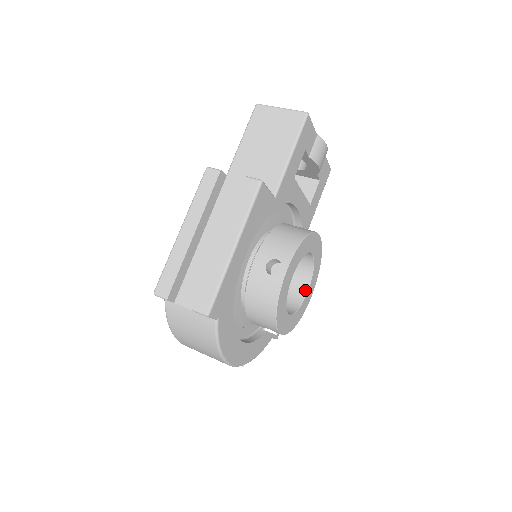
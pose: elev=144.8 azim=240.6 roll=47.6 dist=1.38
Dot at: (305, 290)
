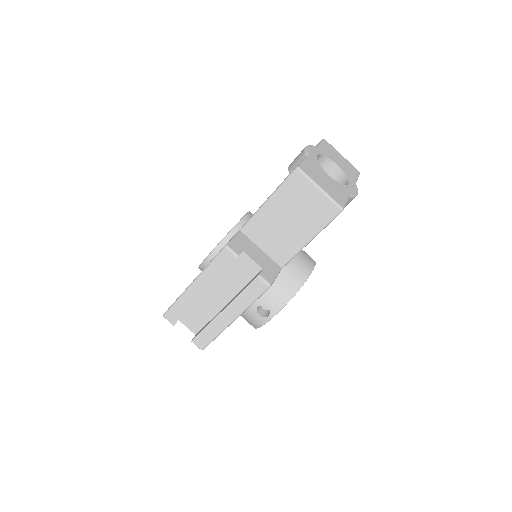
Dot at: occluded
